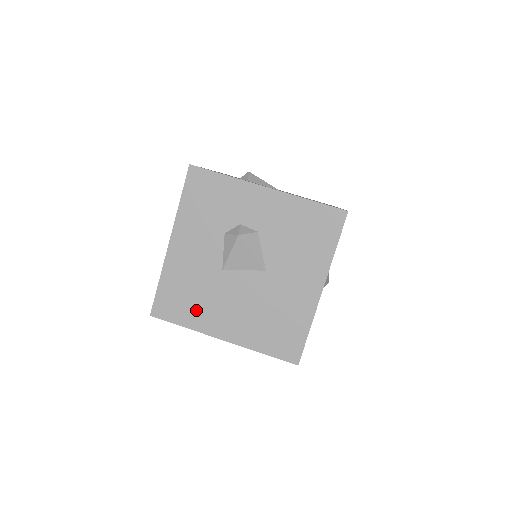
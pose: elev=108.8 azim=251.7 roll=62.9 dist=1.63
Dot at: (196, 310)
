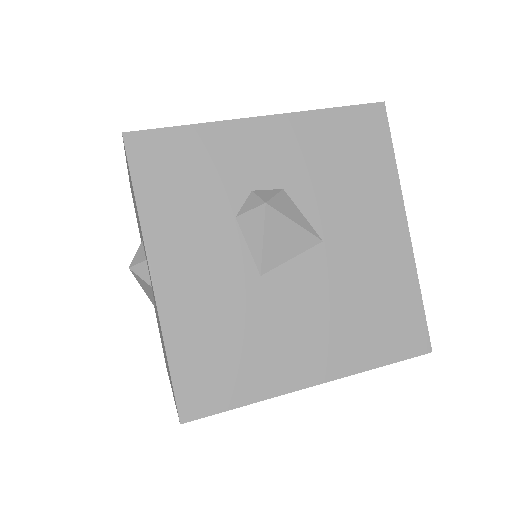
Dot at: (252, 365)
